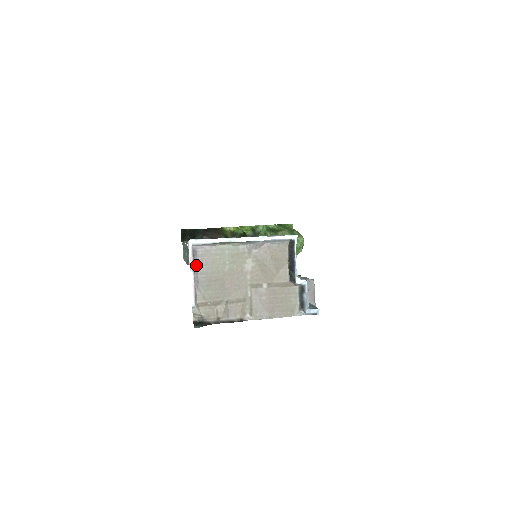
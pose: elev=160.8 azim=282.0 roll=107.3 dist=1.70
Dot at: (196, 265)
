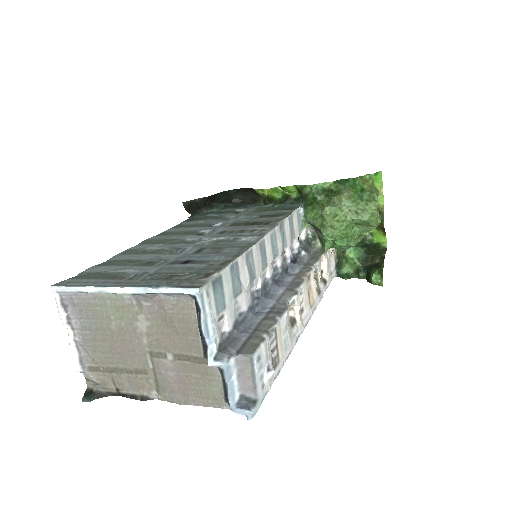
Dot at: (74, 317)
